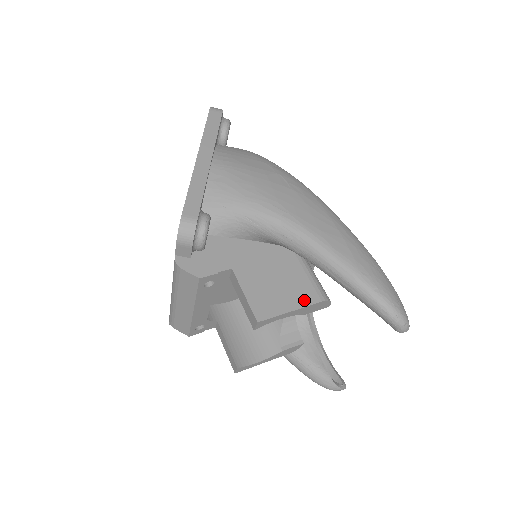
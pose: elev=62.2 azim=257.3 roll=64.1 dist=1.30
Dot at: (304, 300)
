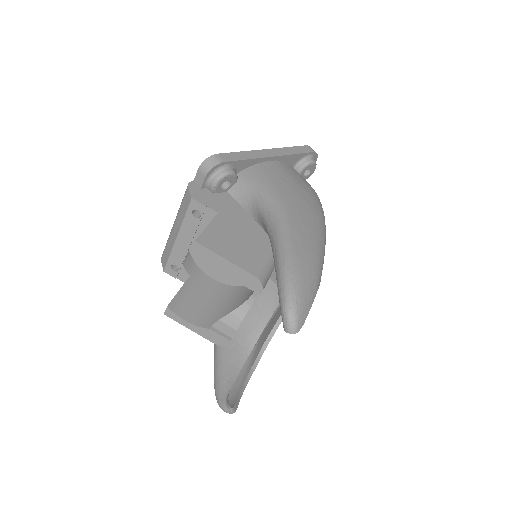
Dot at: (242, 263)
